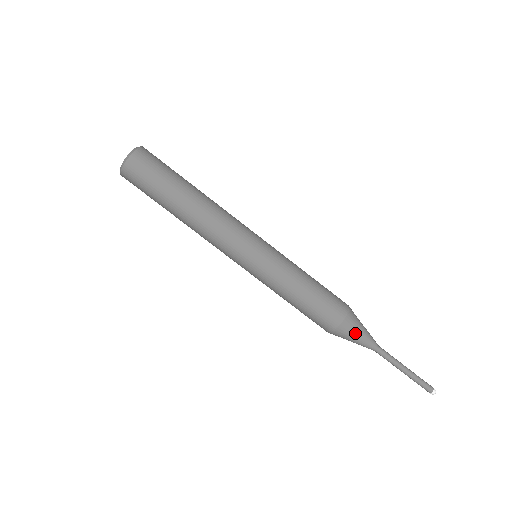
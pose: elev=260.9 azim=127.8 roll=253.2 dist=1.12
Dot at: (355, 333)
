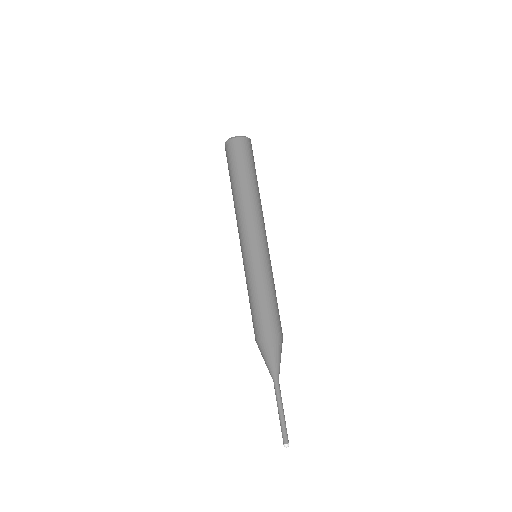
Dot at: (274, 355)
